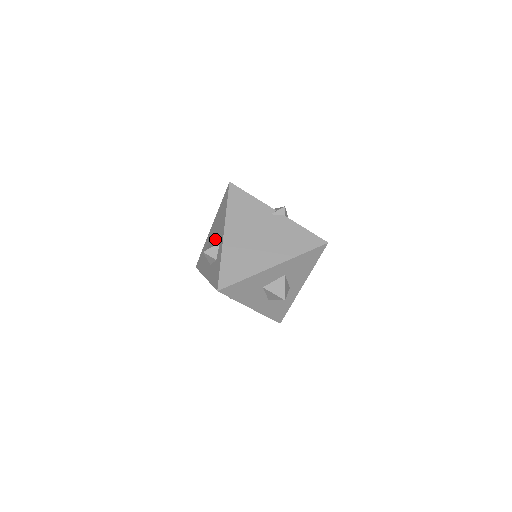
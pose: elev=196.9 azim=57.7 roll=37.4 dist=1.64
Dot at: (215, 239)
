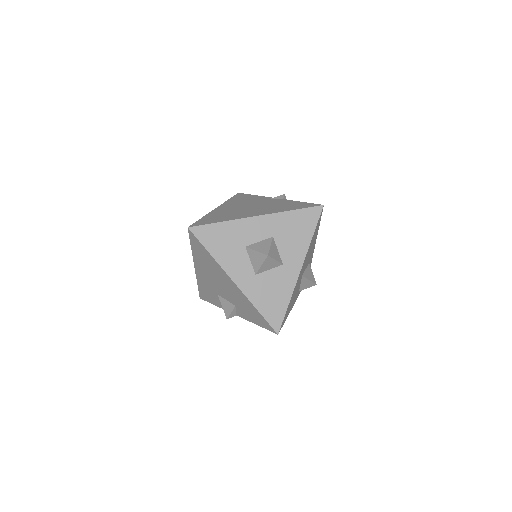
Dot at: occluded
